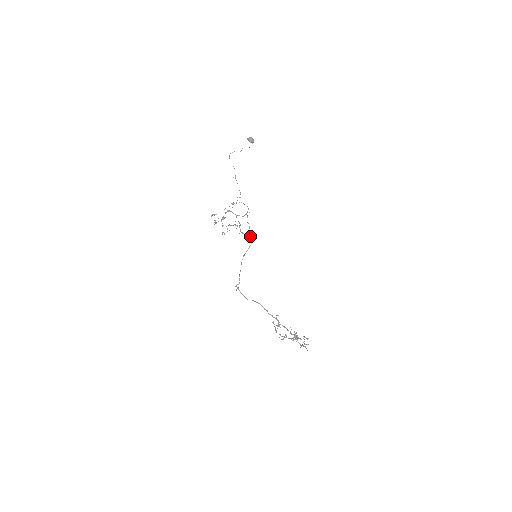
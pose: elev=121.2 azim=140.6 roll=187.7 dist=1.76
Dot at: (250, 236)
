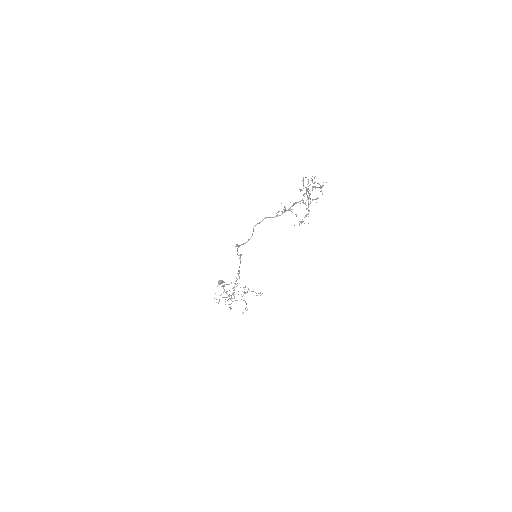
Dot at: (239, 258)
